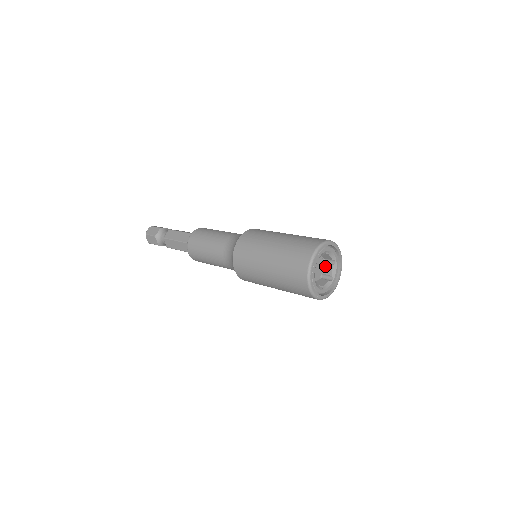
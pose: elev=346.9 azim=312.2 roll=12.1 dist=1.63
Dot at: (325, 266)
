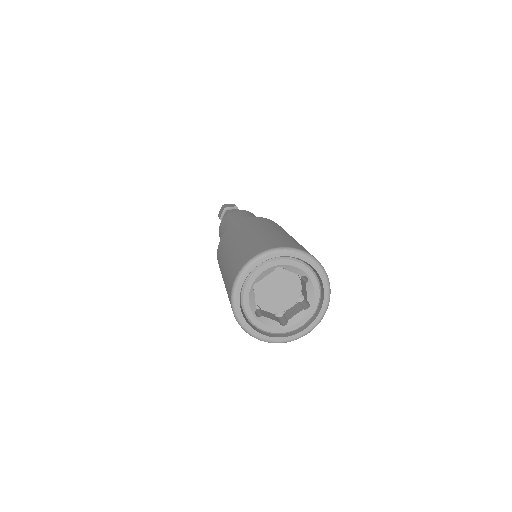
Dot at: (302, 283)
